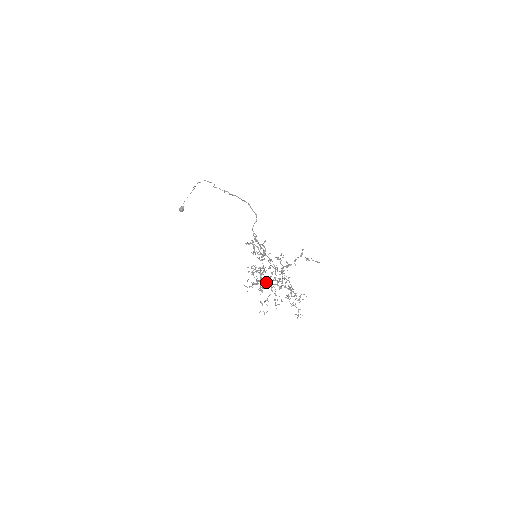
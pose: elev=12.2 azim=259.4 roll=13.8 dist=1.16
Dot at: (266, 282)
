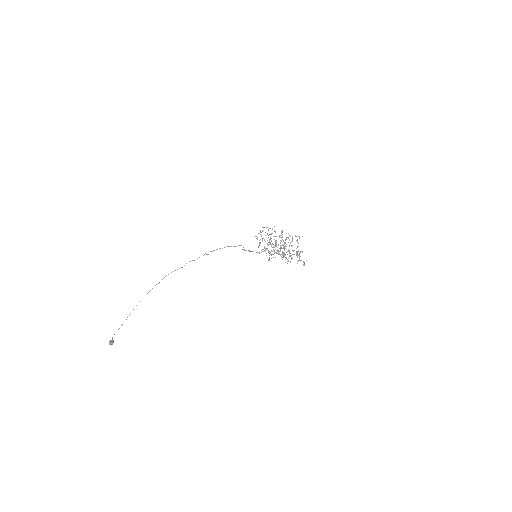
Dot at: (277, 251)
